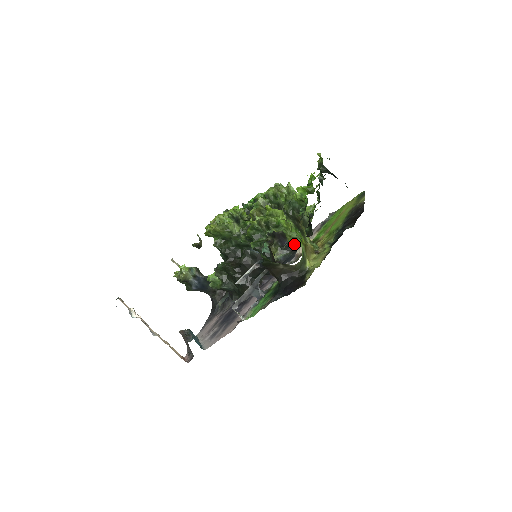
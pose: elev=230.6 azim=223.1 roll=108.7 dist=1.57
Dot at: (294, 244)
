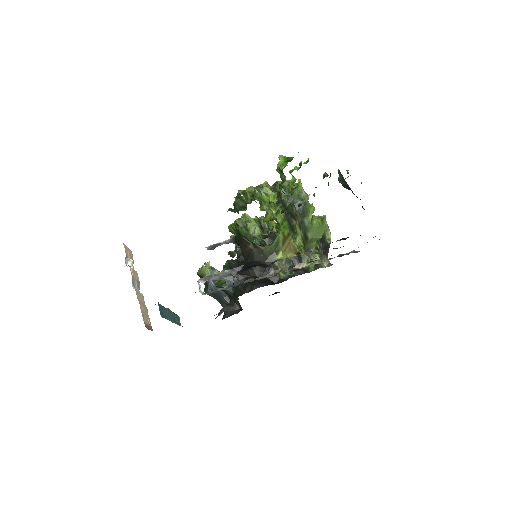
Dot at: (306, 270)
